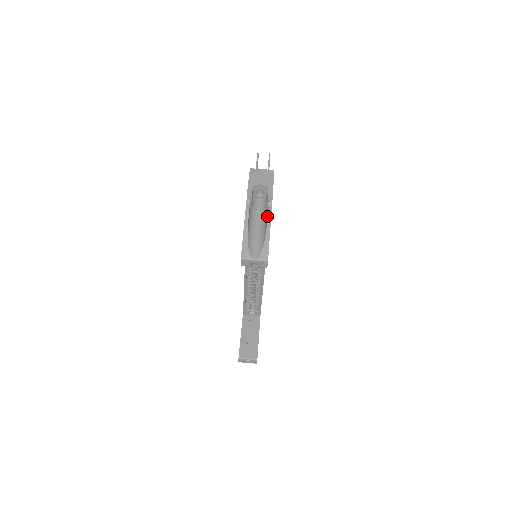
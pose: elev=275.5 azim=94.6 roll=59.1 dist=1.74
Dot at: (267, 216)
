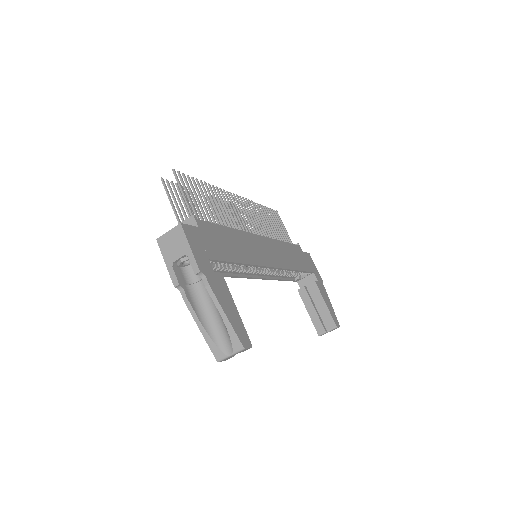
Dot at: occluded
